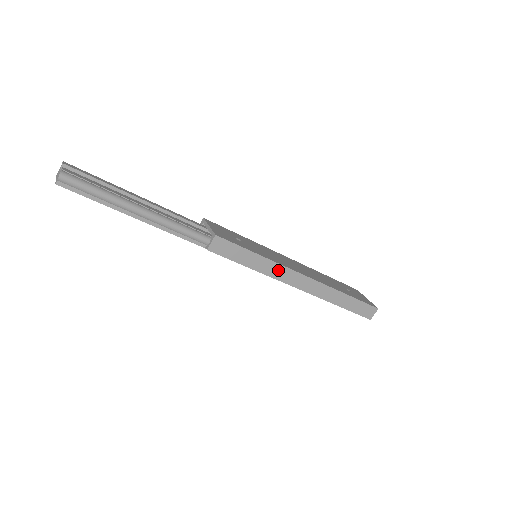
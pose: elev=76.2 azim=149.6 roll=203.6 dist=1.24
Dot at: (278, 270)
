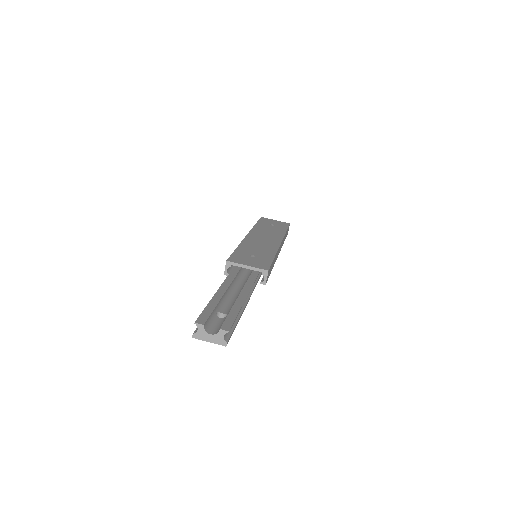
Dot at: occluded
